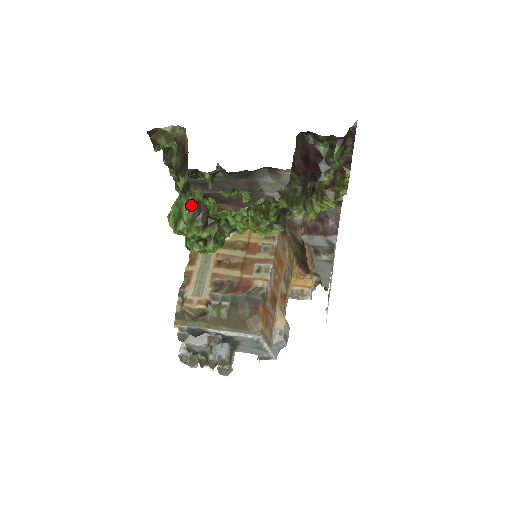
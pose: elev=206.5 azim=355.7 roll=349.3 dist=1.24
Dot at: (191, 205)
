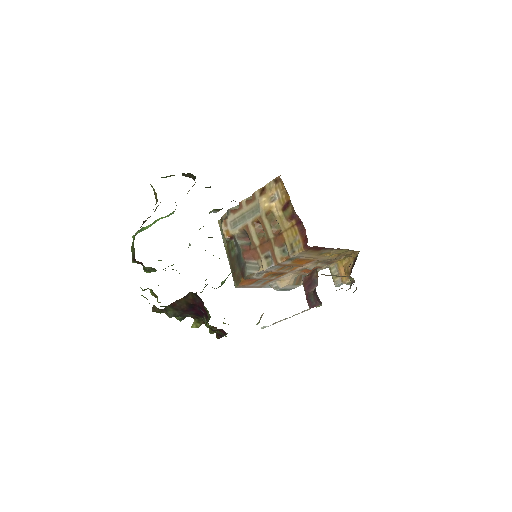
Dot at: (134, 249)
